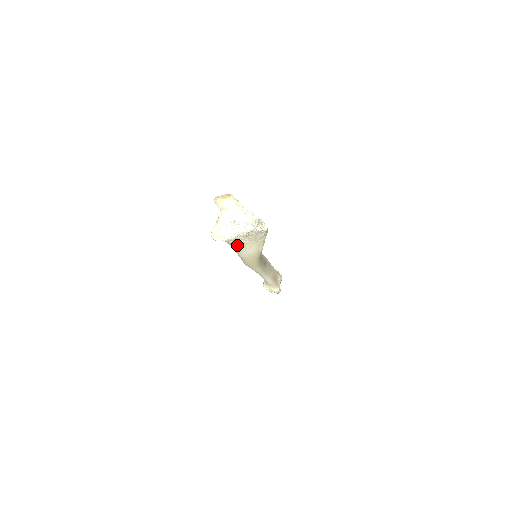
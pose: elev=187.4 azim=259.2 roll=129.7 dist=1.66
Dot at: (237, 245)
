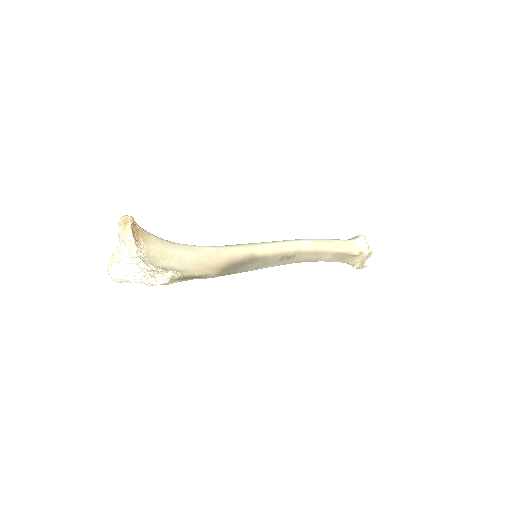
Dot at: occluded
